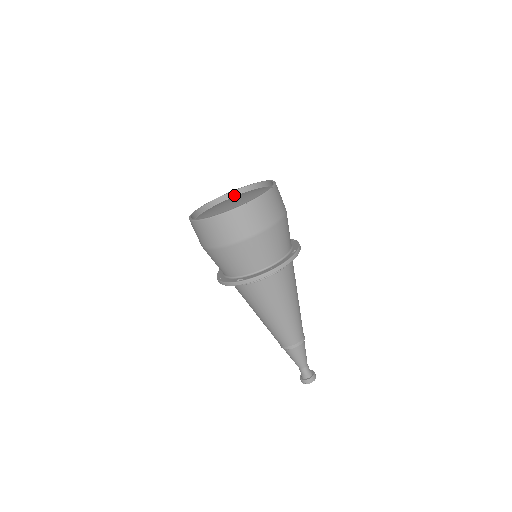
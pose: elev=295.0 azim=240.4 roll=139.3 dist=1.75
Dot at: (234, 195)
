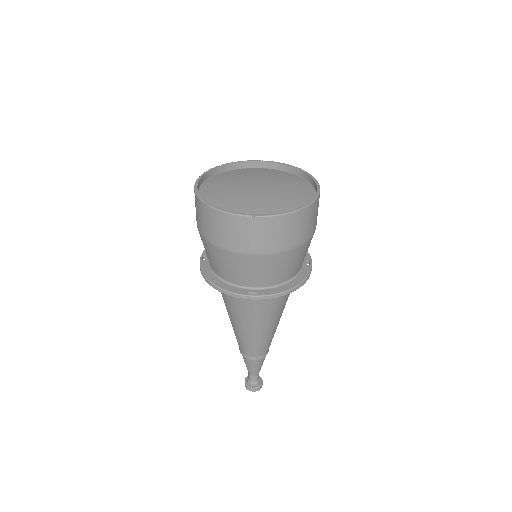
Dot at: (236, 168)
